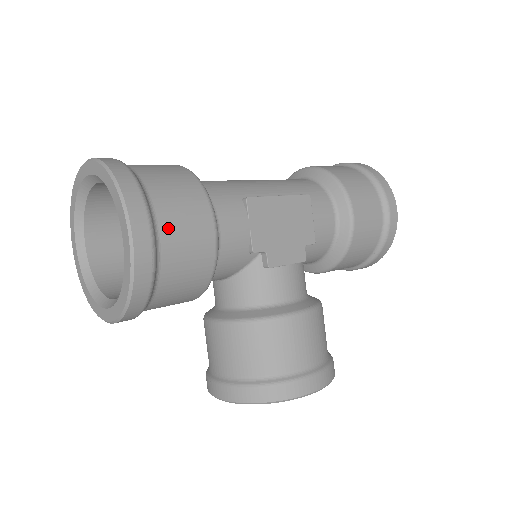
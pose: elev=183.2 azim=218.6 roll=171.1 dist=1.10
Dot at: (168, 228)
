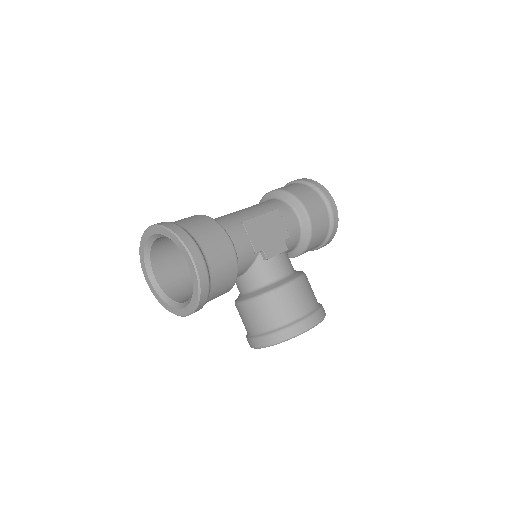
Dot at: (209, 251)
